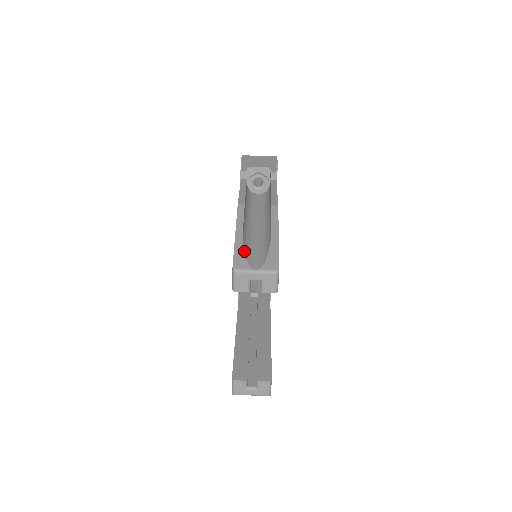
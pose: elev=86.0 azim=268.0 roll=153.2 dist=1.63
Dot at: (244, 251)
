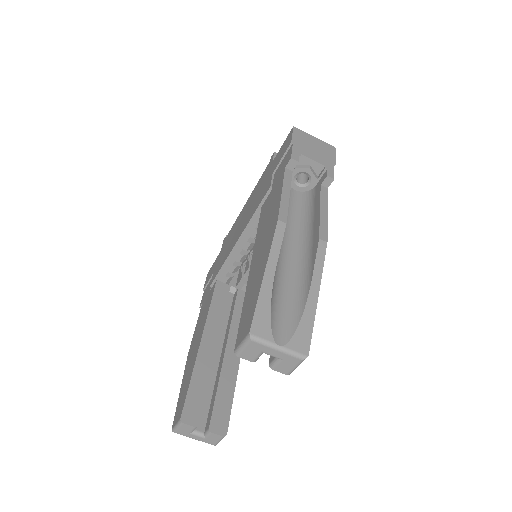
Dot at: (270, 307)
